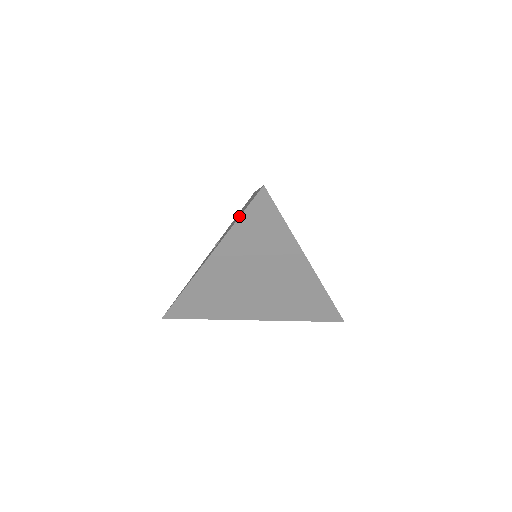
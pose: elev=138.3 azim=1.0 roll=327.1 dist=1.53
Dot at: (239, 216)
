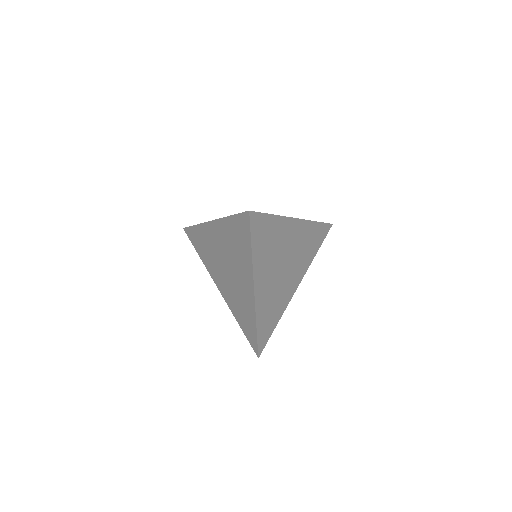
Dot at: occluded
